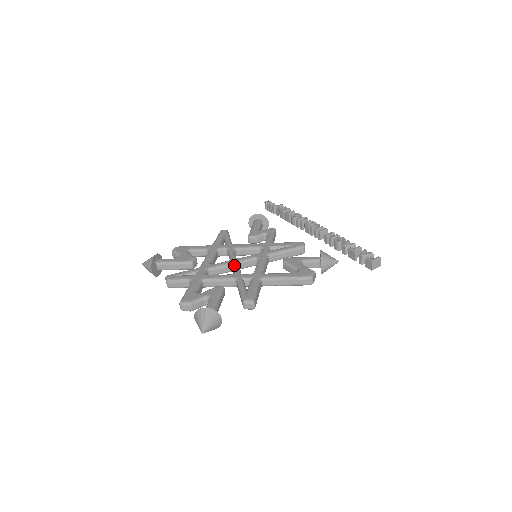
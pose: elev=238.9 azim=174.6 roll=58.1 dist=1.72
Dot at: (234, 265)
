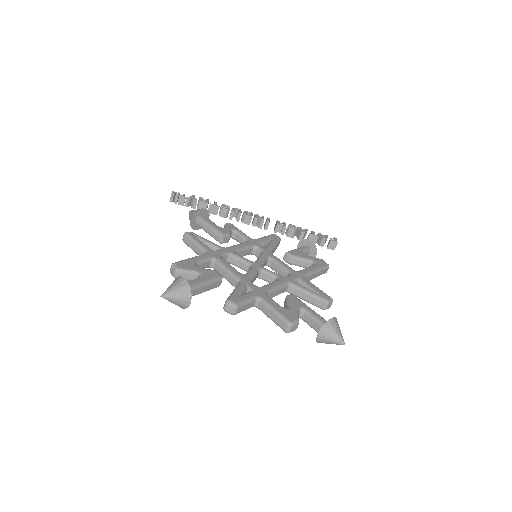
Dot at: (266, 270)
